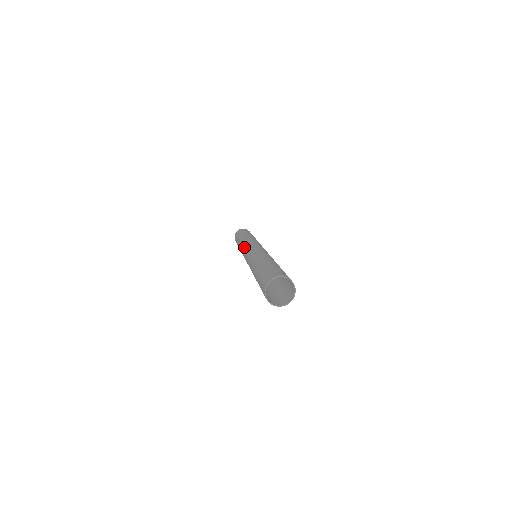
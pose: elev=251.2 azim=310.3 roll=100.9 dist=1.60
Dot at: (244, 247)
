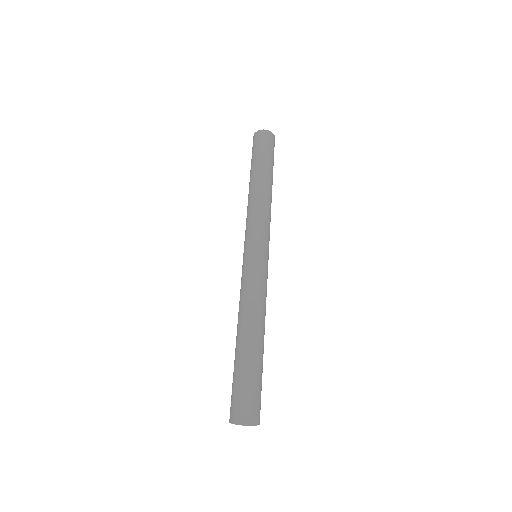
Dot at: (246, 232)
